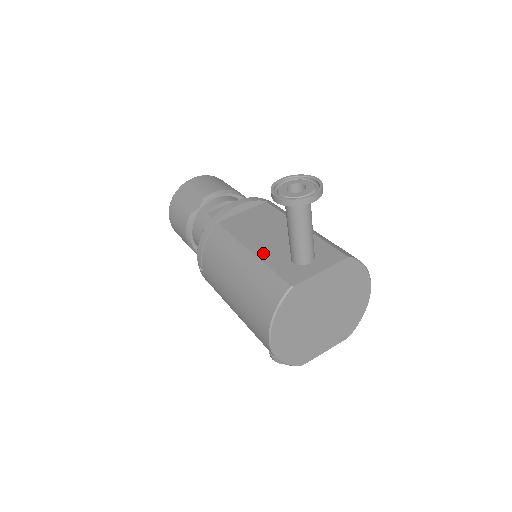
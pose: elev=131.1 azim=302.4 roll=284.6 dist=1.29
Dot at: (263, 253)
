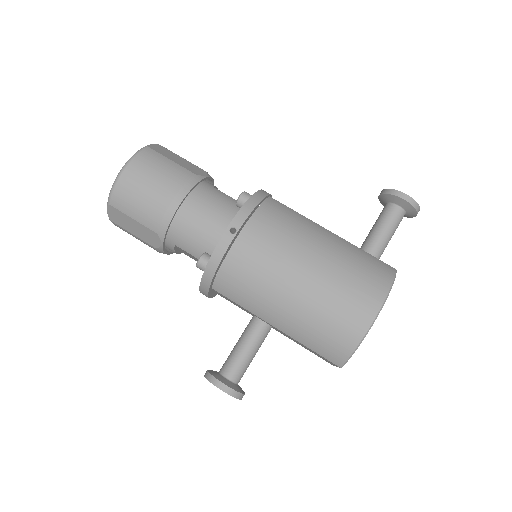
Dot at: occluded
